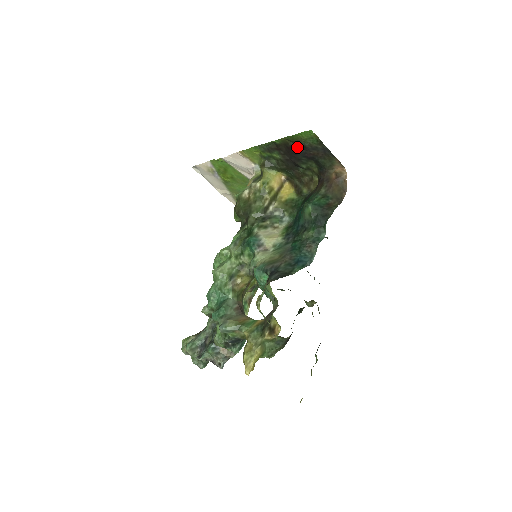
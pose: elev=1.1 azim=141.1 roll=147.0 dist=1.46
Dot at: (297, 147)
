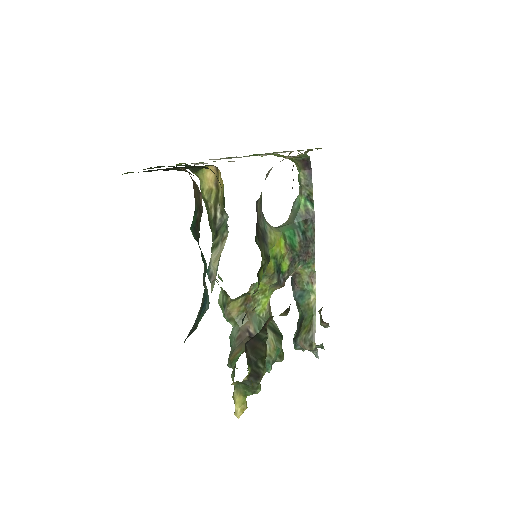
Dot at: occluded
